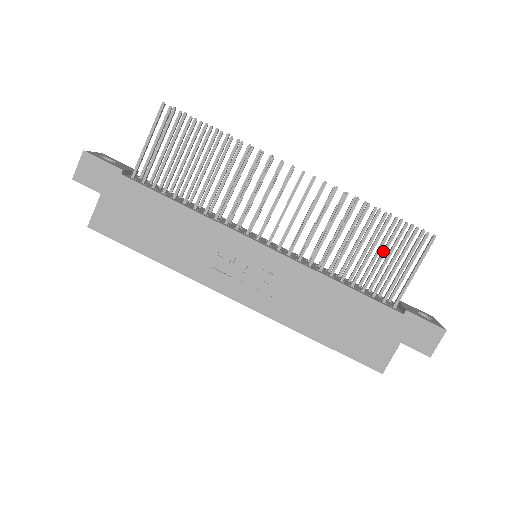
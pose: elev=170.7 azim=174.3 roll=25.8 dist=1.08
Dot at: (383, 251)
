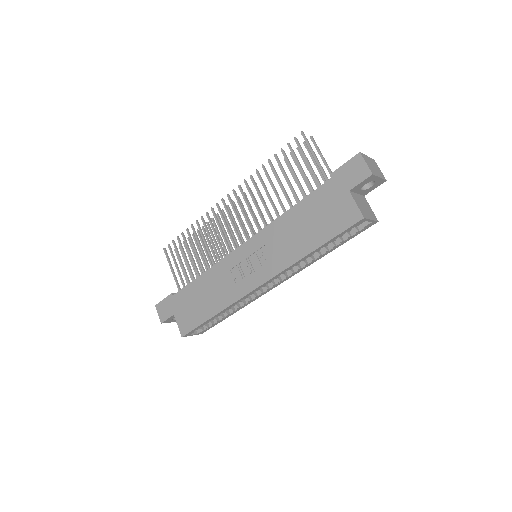
Dot at: (291, 171)
